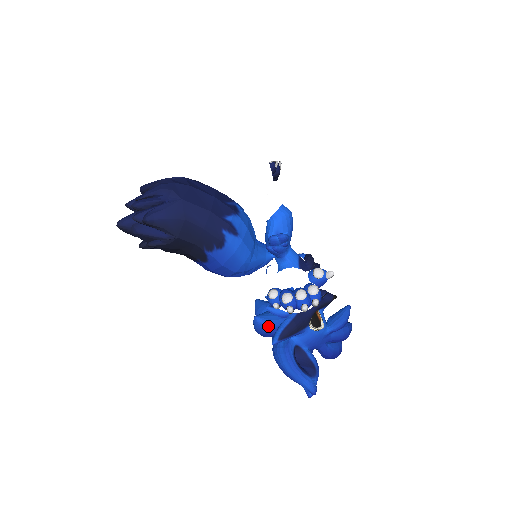
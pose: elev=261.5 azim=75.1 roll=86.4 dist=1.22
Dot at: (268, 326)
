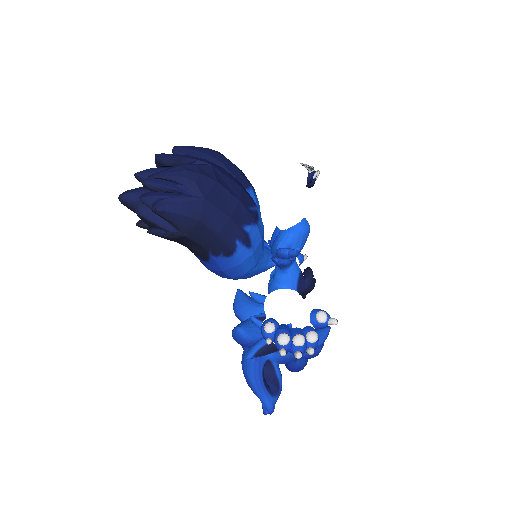
Dot at: (248, 339)
